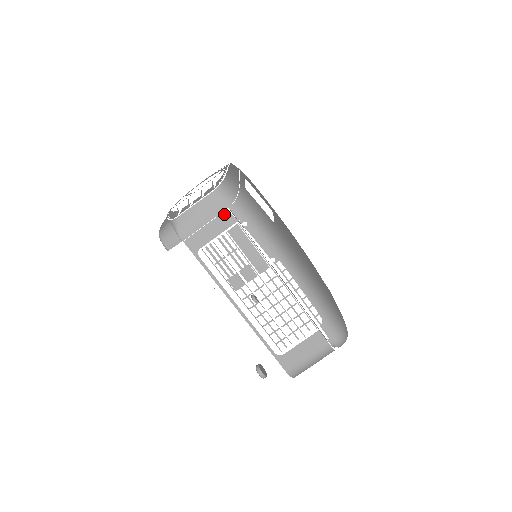
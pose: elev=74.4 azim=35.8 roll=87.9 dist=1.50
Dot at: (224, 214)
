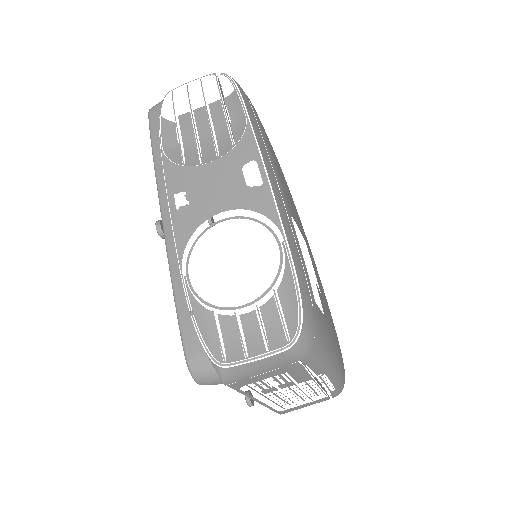
Dot at: (291, 365)
